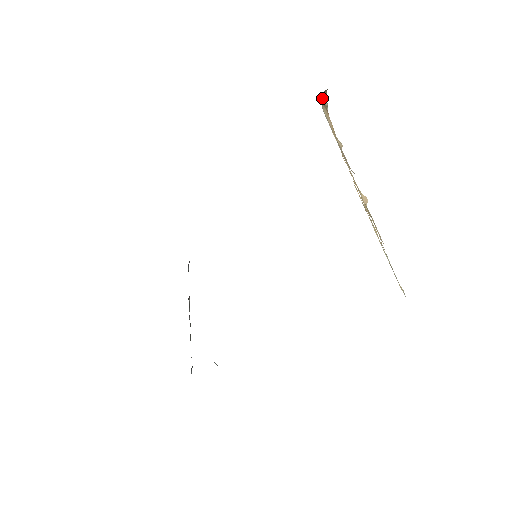
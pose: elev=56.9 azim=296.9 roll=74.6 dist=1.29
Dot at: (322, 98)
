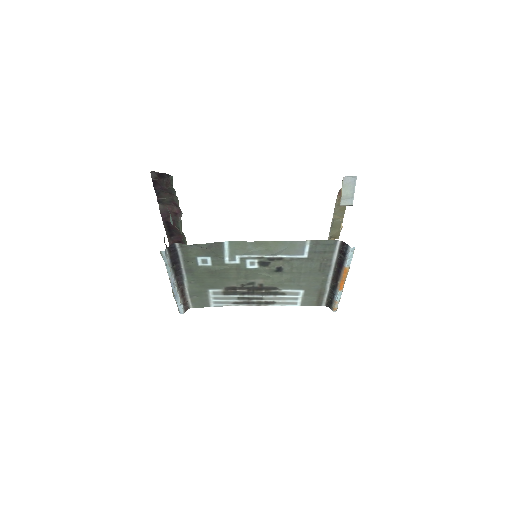
Dot at: occluded
